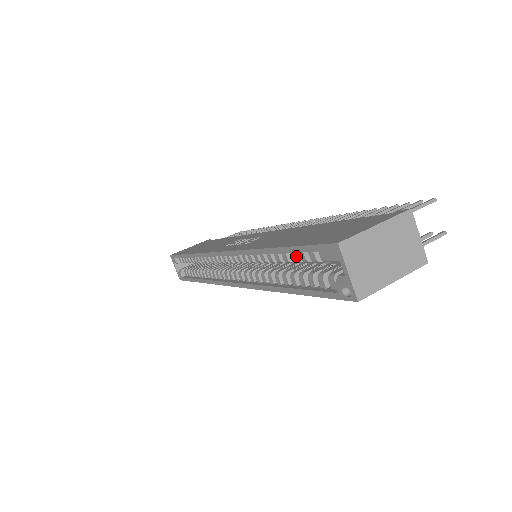
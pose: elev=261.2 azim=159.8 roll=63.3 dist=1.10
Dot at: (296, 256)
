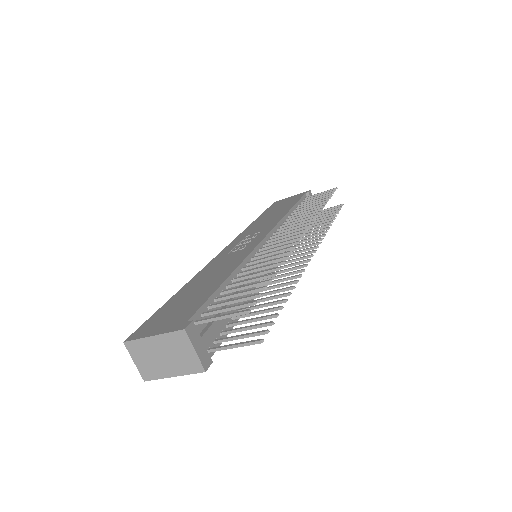
Dot at: occluded
